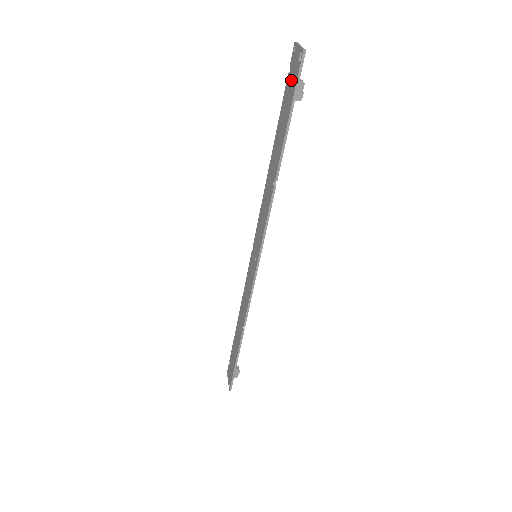
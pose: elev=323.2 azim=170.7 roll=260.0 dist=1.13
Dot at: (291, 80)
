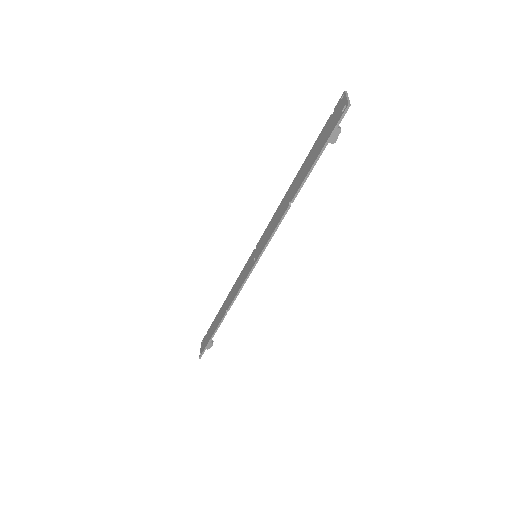
Dot at: (331, 123)
